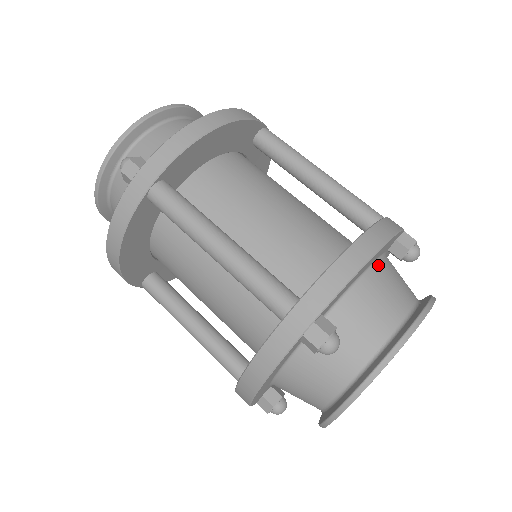
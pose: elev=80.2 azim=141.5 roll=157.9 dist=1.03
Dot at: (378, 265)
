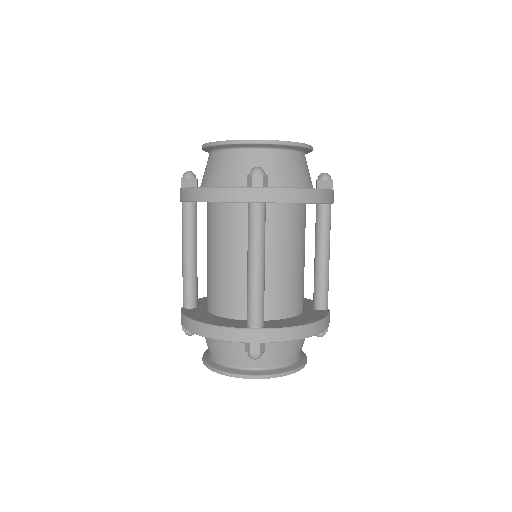
Dot at: occluded
